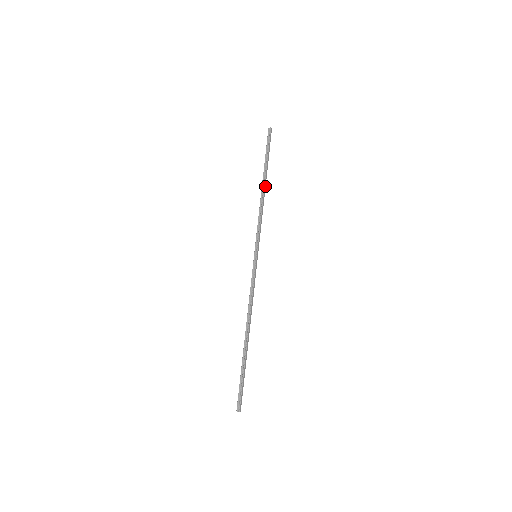
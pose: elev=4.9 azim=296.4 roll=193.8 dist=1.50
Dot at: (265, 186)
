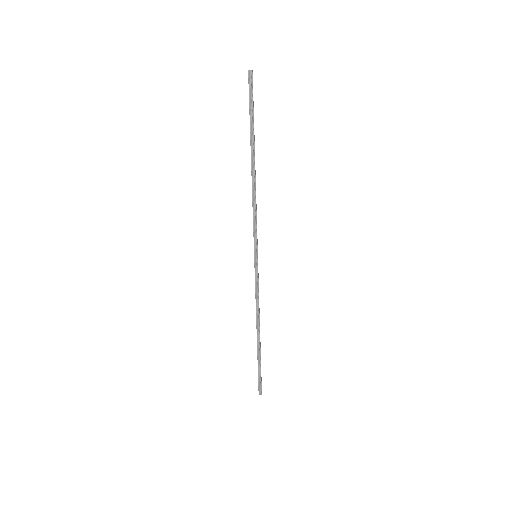
Dot at: occluded
